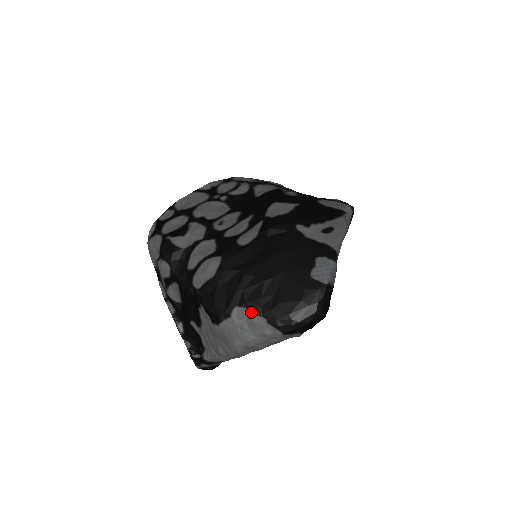
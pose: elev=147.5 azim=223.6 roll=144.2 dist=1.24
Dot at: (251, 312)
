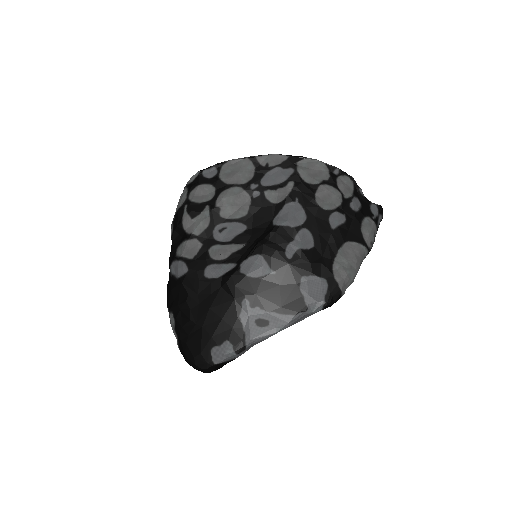
Dot at: (175, 327)
